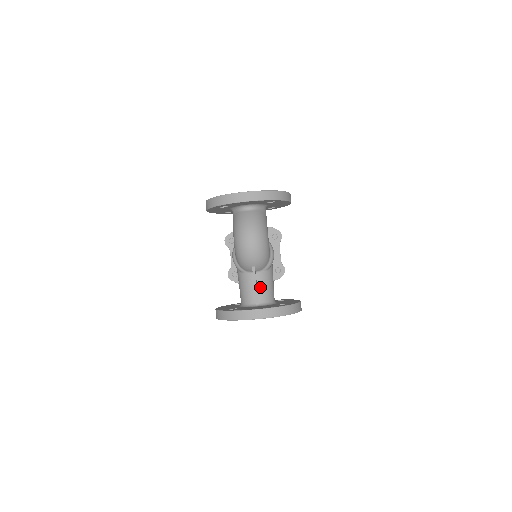
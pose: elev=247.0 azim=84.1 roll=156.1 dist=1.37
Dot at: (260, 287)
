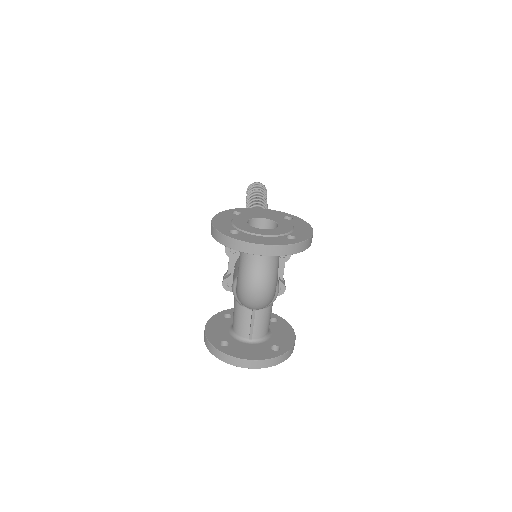
Dot at: (257, 324)
